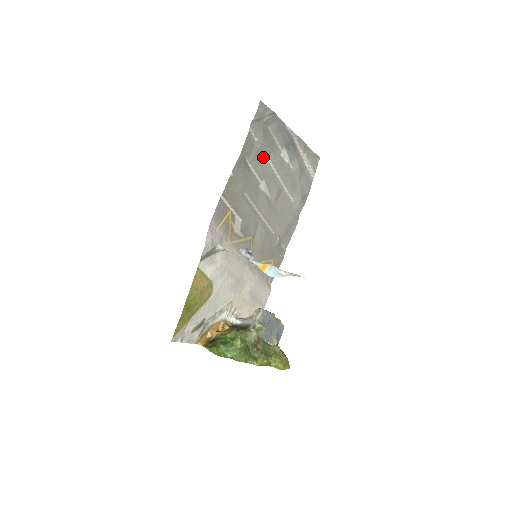
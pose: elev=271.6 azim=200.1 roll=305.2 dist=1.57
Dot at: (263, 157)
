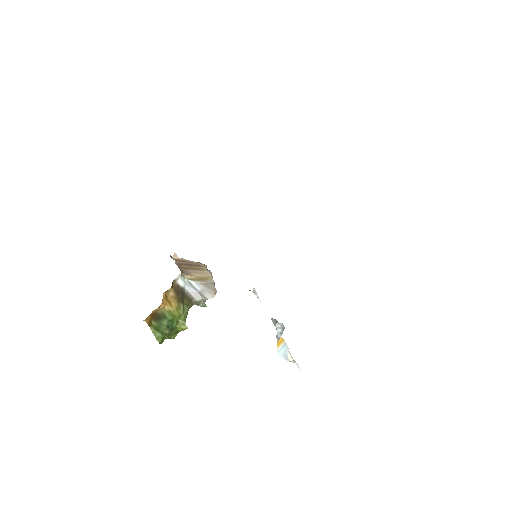
Dot at: occluded
